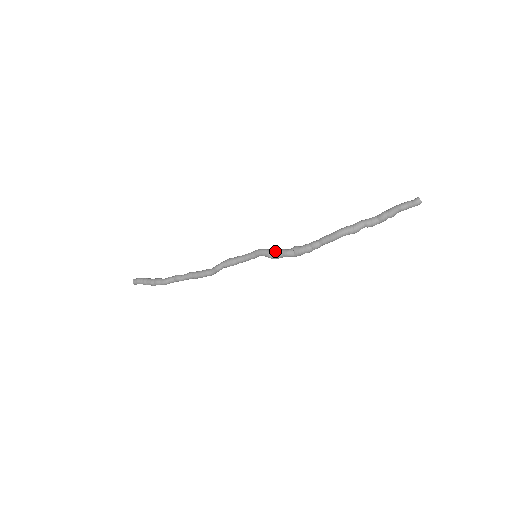
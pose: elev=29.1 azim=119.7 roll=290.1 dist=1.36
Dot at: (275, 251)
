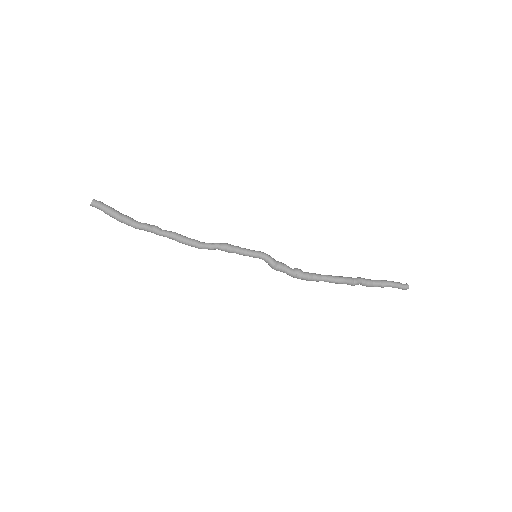
Dot at: (280, 264)
